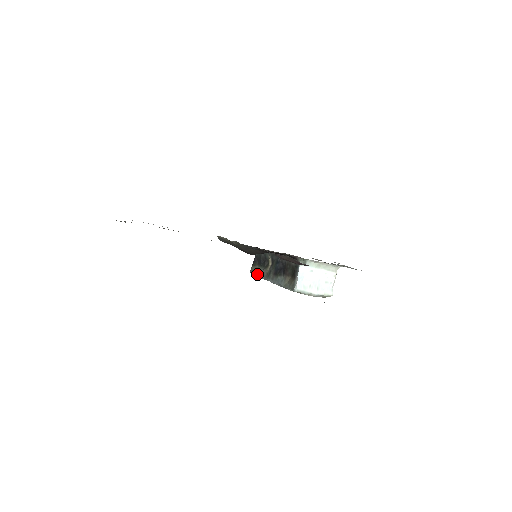
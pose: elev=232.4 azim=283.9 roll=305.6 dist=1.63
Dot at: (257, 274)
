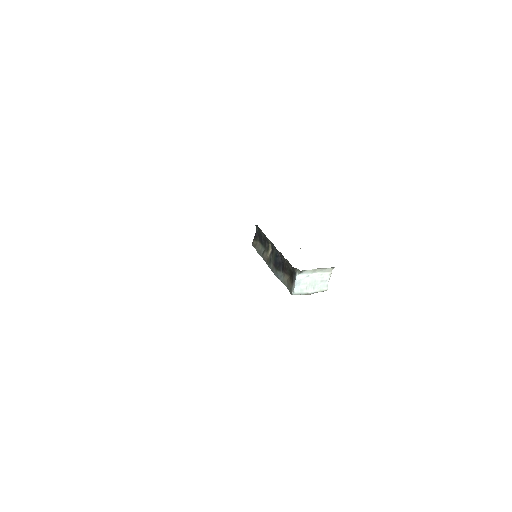
Dot at: (258, 253)
